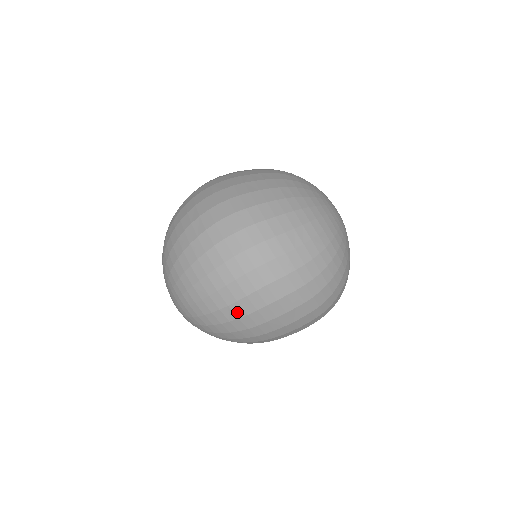
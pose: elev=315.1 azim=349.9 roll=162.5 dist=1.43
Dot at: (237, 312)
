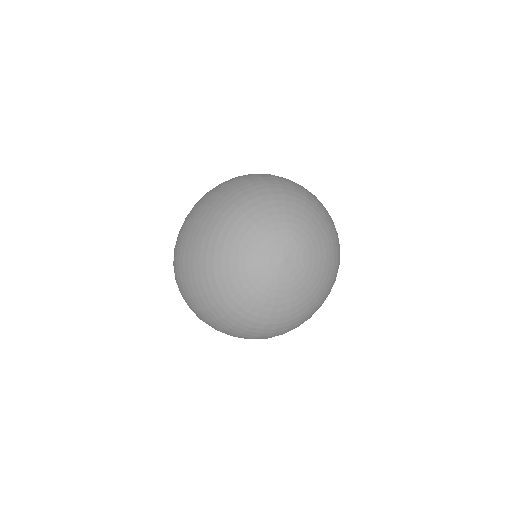
Dot at: occluded
